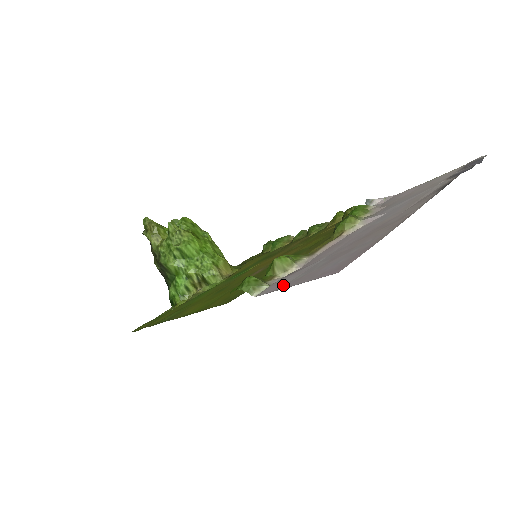
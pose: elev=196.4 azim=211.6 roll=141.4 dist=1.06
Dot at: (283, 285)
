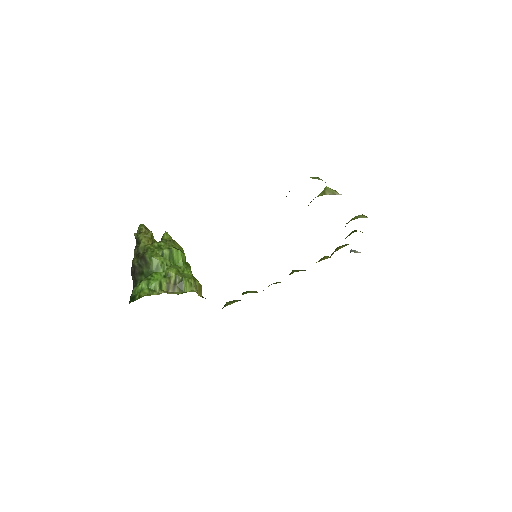
Dot at: occluded
